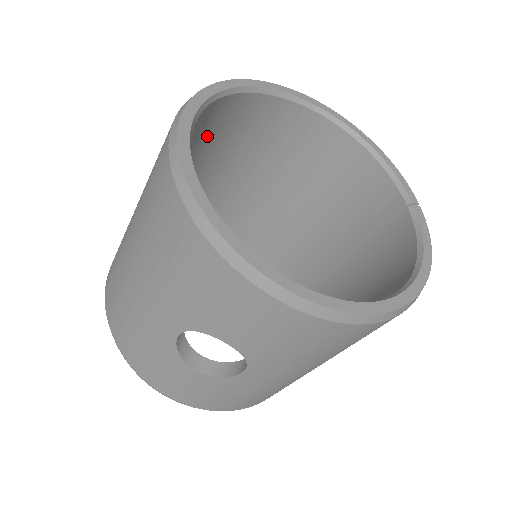
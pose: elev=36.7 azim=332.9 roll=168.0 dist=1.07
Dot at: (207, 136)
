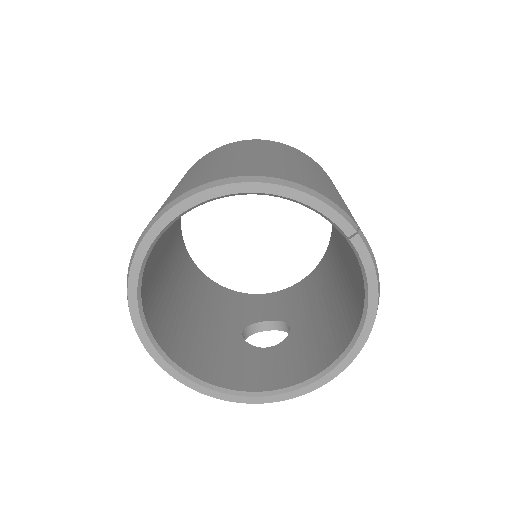
Dot at: (154, 256)
